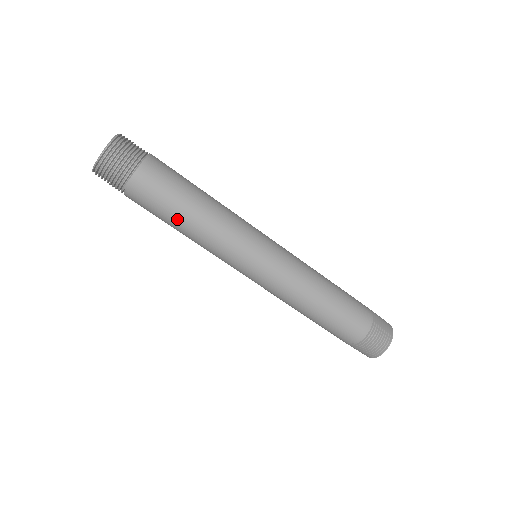
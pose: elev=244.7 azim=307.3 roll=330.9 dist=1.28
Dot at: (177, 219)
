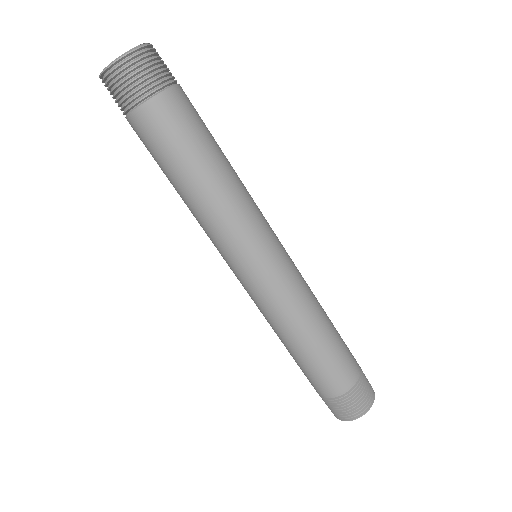
Dot at: (171, 181)
